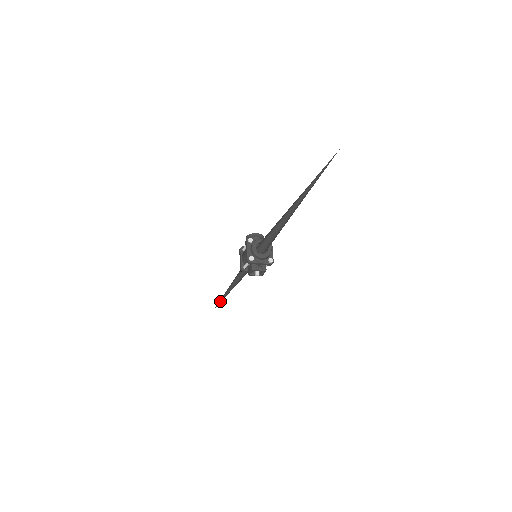
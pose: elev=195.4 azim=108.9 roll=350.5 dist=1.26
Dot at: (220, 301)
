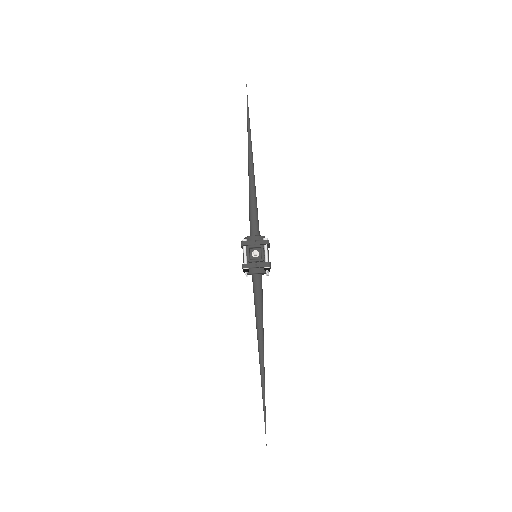
Dot at: (263, 408)
